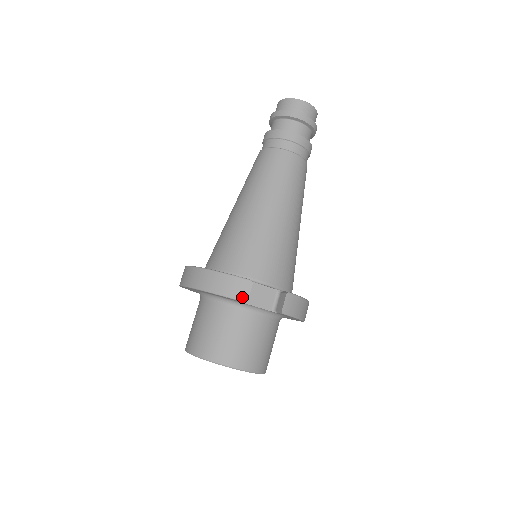
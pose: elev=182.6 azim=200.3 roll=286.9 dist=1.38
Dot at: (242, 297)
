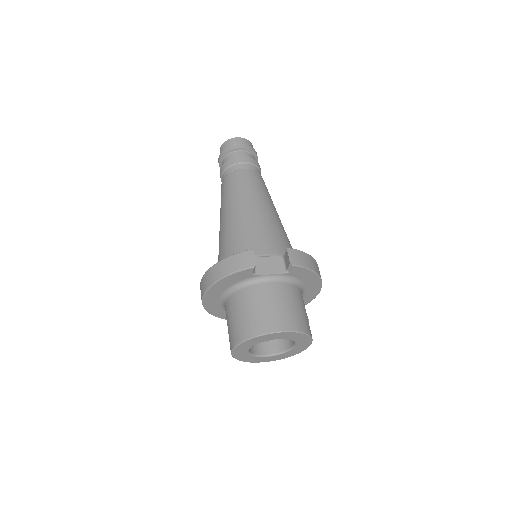
Dot at: (250, 264)
